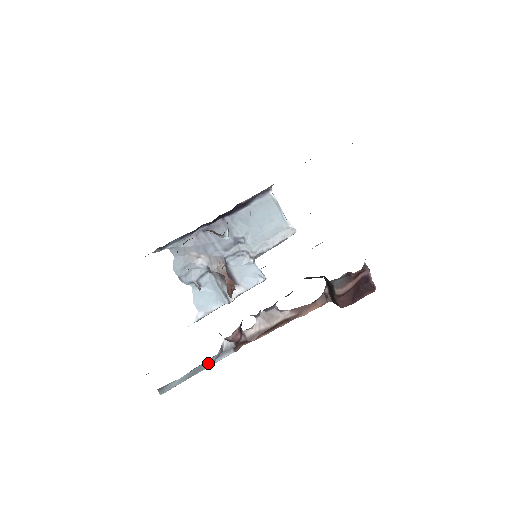
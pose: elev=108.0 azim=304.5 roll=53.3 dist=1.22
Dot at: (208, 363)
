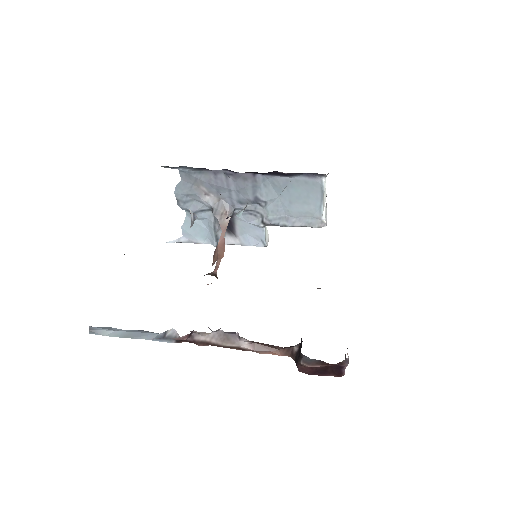
Dot at: (146, 336)
